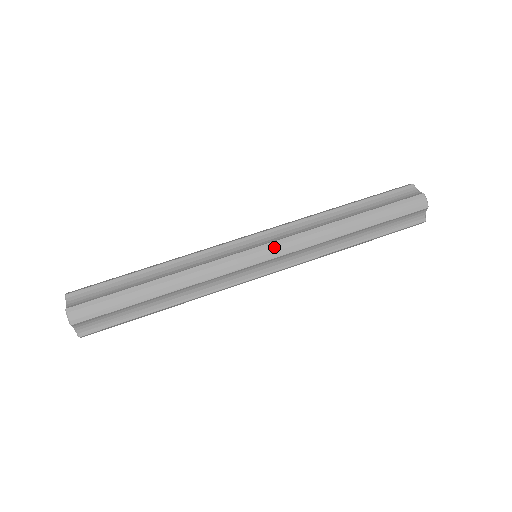
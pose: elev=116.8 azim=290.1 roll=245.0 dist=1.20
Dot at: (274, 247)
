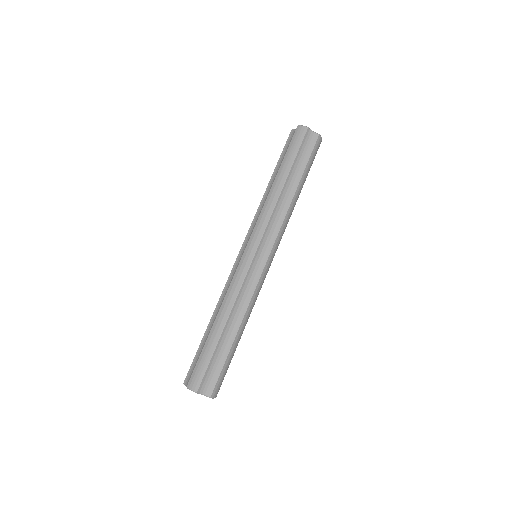
Dot at: (253, 239)
